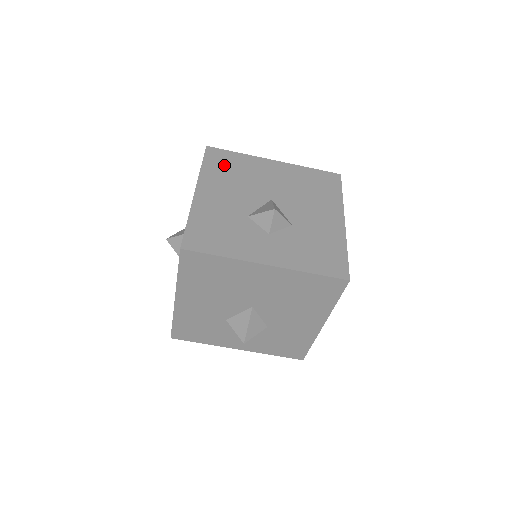
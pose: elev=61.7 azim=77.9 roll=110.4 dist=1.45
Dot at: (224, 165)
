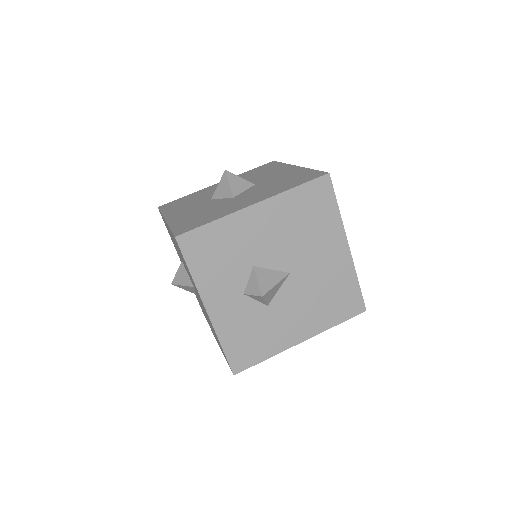
Dot at: occluded
